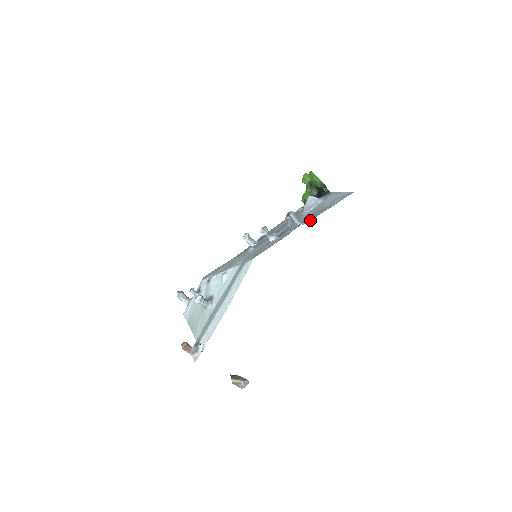
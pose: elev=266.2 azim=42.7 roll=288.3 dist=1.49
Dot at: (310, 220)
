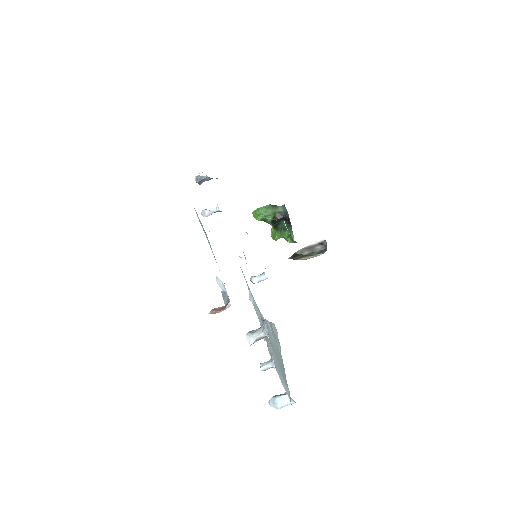
Dot at: occluded
